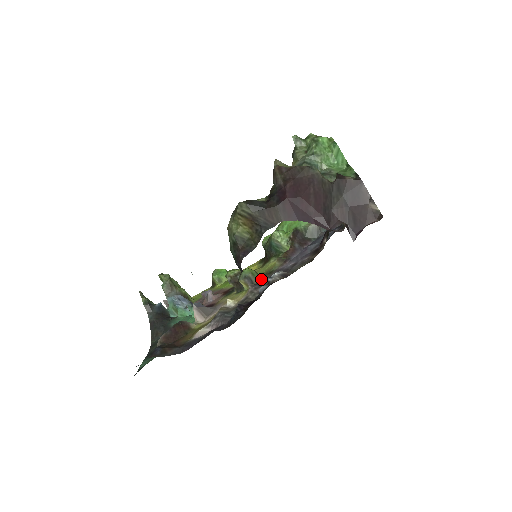
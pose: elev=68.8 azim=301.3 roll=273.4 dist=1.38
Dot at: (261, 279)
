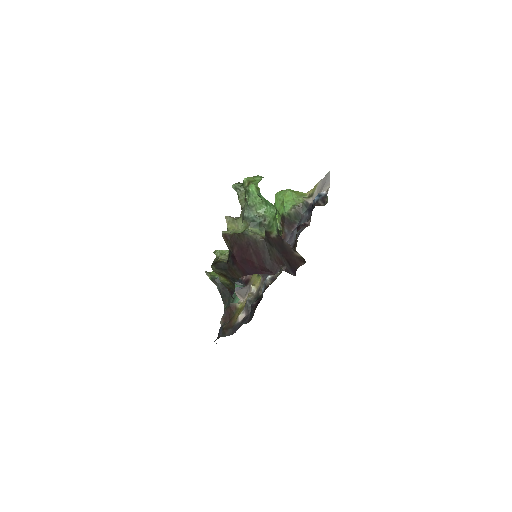
Dot at: occluded
